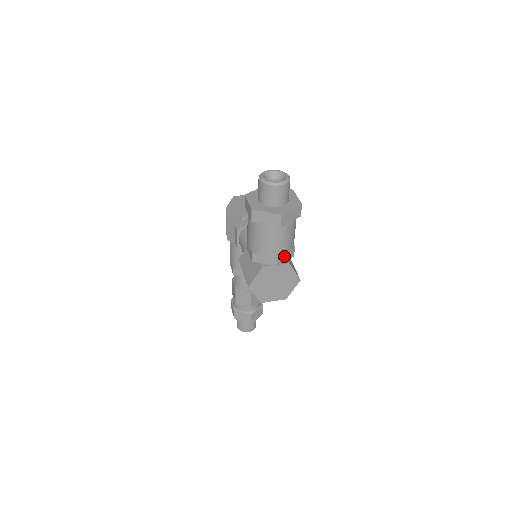
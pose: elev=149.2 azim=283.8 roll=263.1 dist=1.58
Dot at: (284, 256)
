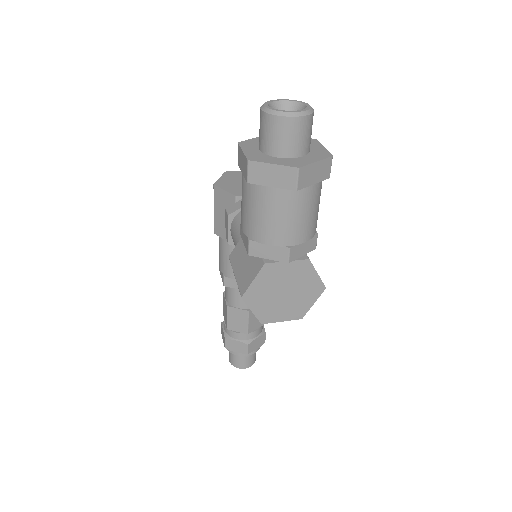
Dot at: (300, 246)
